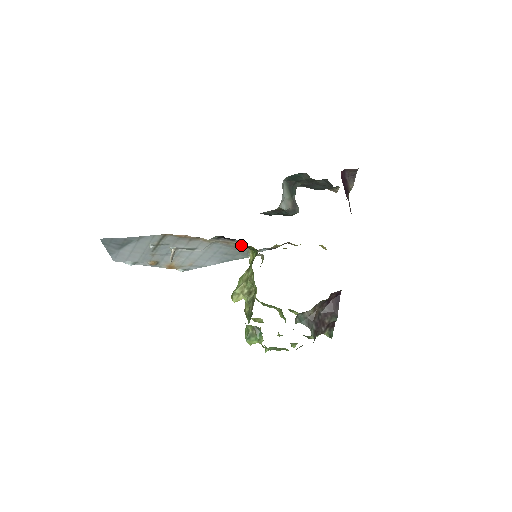
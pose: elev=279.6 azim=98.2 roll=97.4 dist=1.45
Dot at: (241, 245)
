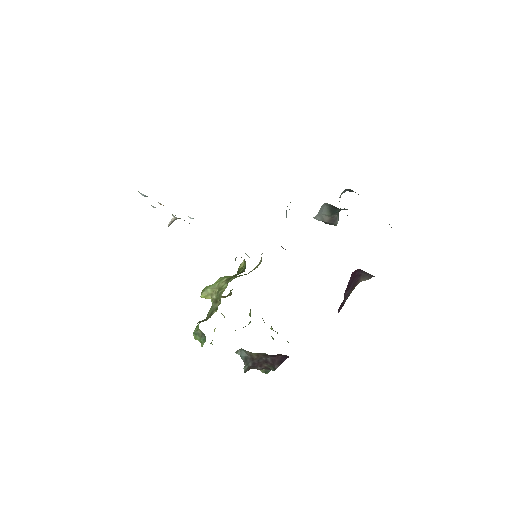
Dot at: occluded
